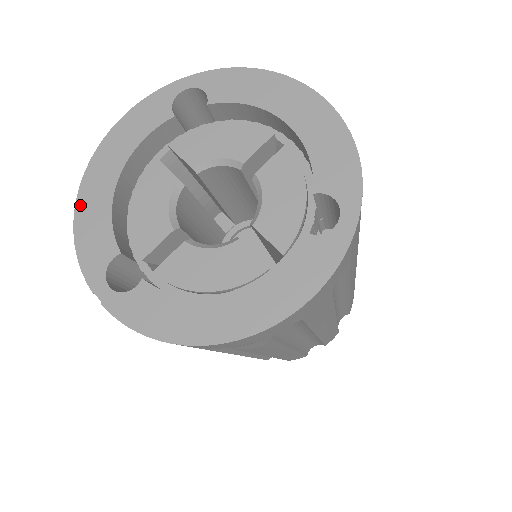
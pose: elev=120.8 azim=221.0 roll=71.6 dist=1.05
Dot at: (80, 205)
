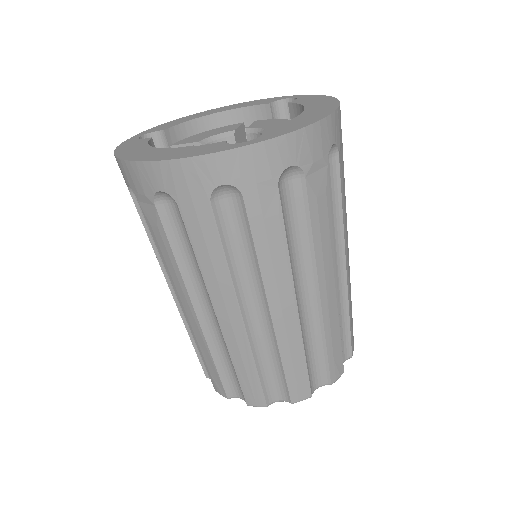
Dot at: (186, 117)
